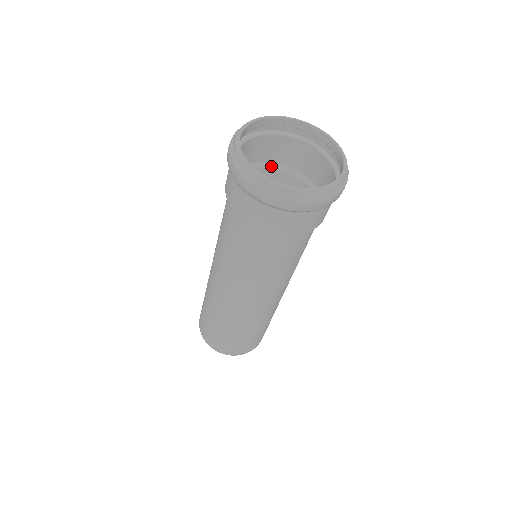
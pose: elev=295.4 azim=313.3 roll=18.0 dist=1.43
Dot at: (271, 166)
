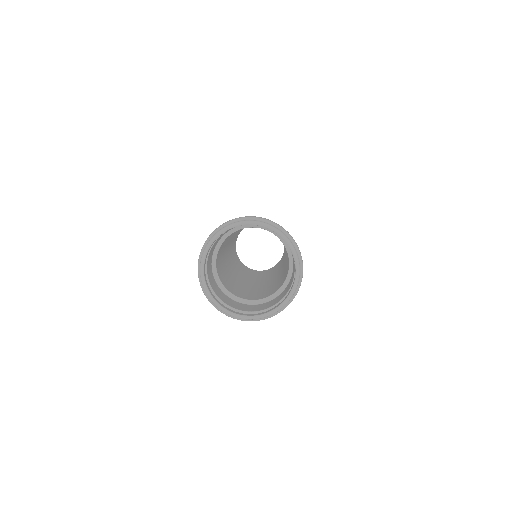
Dot at: (220, 244)
